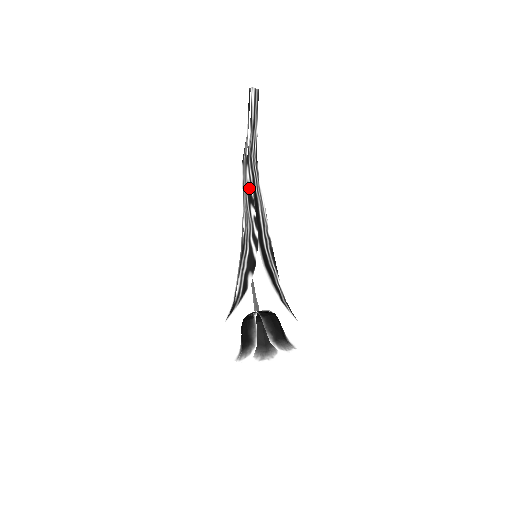
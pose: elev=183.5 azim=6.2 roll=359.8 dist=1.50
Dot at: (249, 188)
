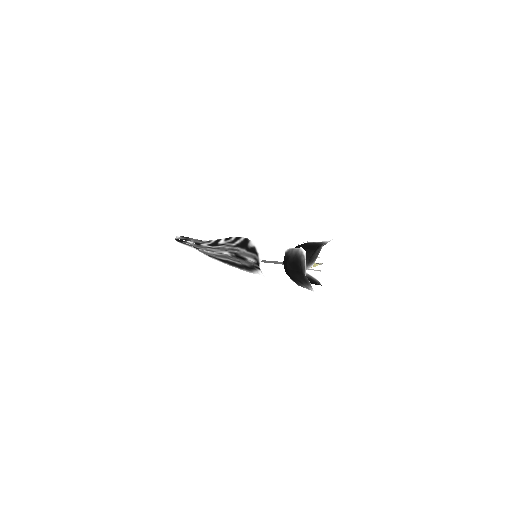
Dot at: (210, 244)
